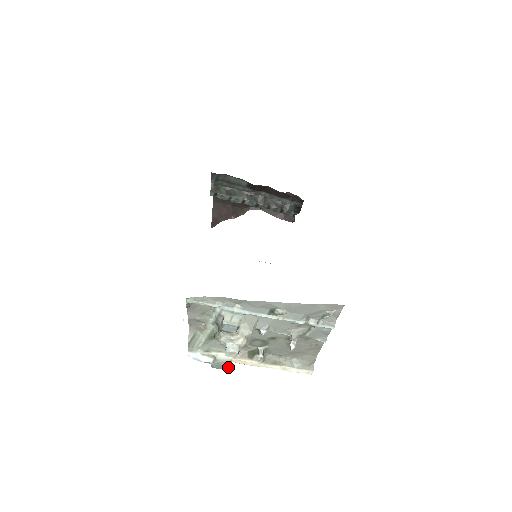
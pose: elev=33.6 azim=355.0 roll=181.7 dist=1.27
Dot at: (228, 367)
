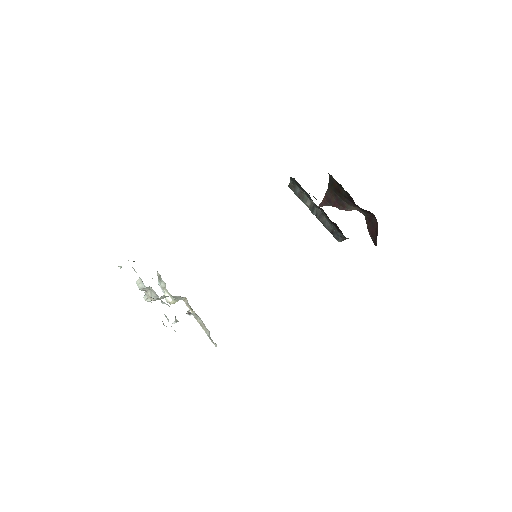
Dot at: occluded
